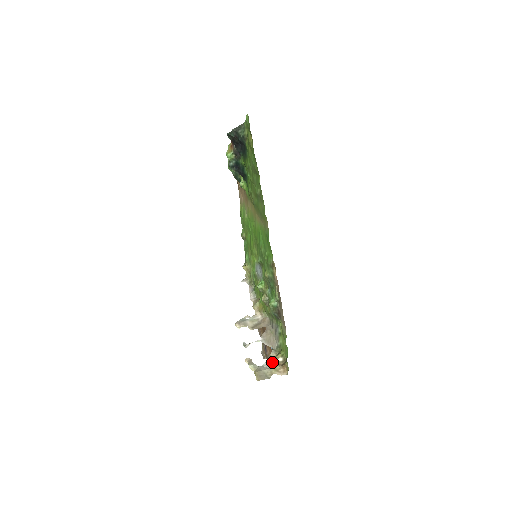
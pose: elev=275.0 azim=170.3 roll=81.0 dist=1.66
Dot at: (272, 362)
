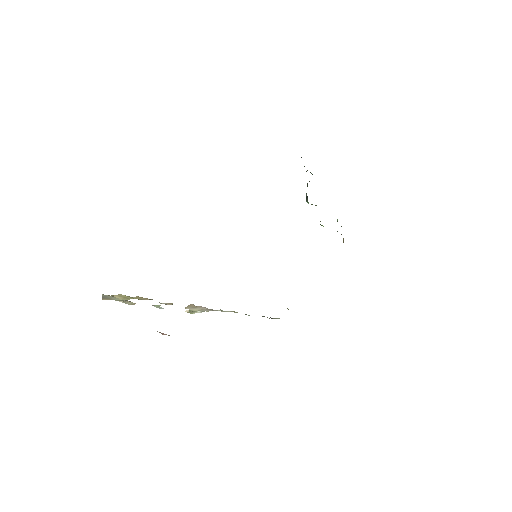
Dot at: occluded
